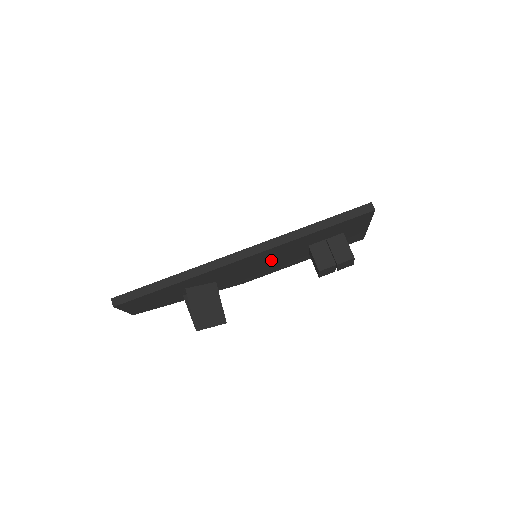
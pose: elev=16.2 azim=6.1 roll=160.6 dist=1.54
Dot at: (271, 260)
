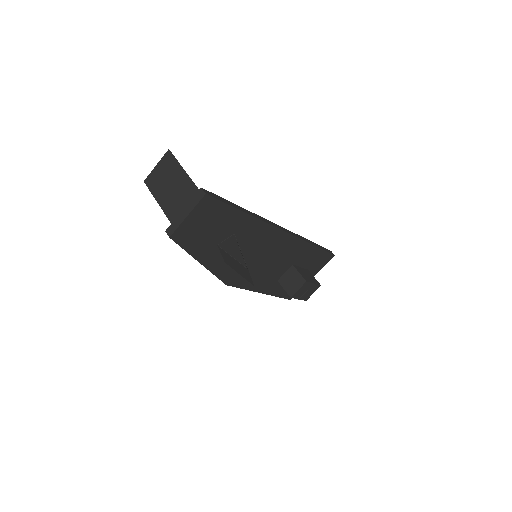
Dot at: (273, 260)
